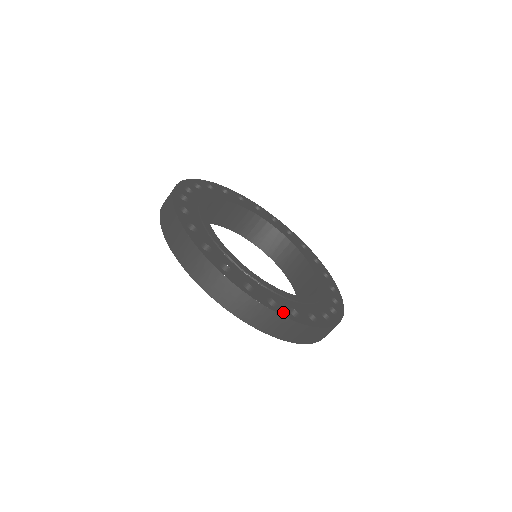
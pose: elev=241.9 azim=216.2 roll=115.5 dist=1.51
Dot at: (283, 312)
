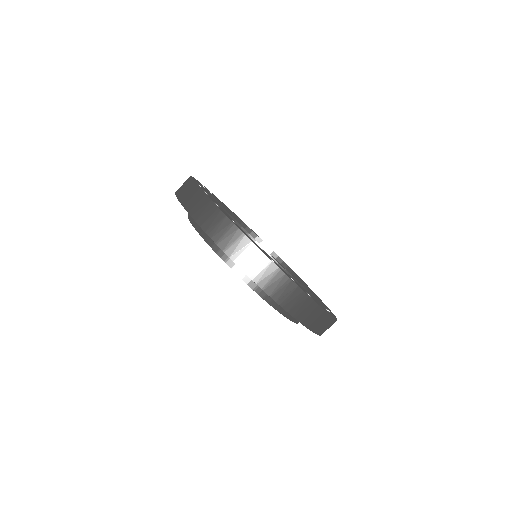
Dot at: (302, 289)
